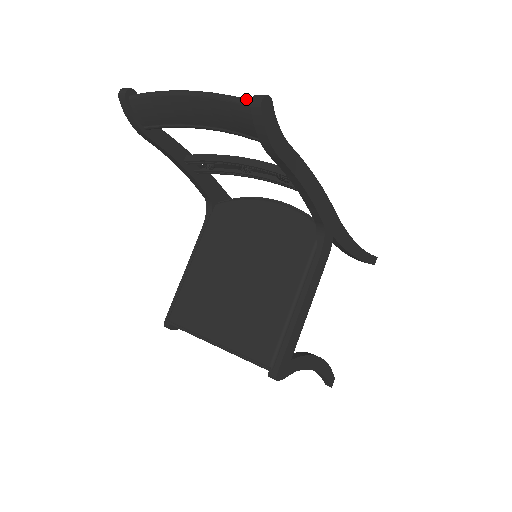
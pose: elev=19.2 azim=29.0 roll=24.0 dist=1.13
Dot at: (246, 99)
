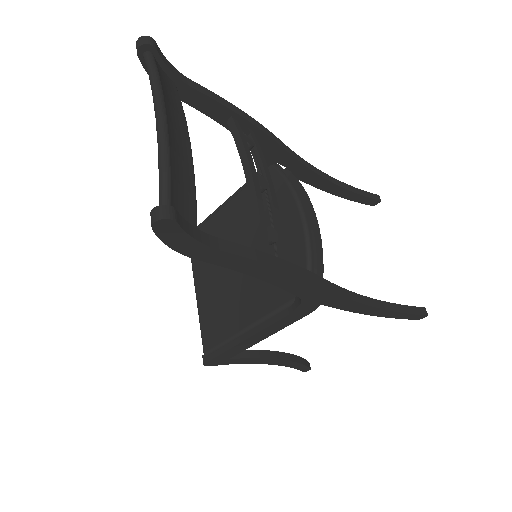
Dot at: (163, 194)
